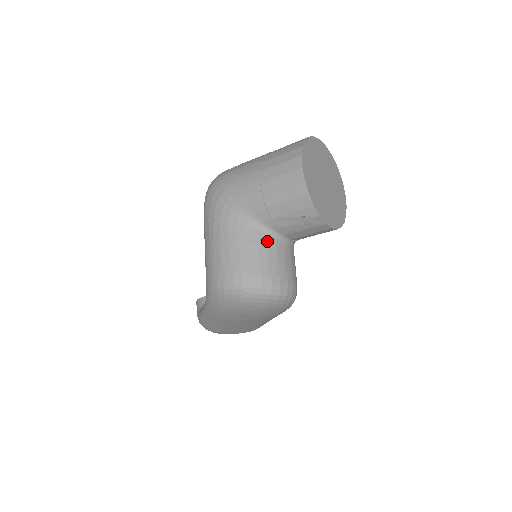
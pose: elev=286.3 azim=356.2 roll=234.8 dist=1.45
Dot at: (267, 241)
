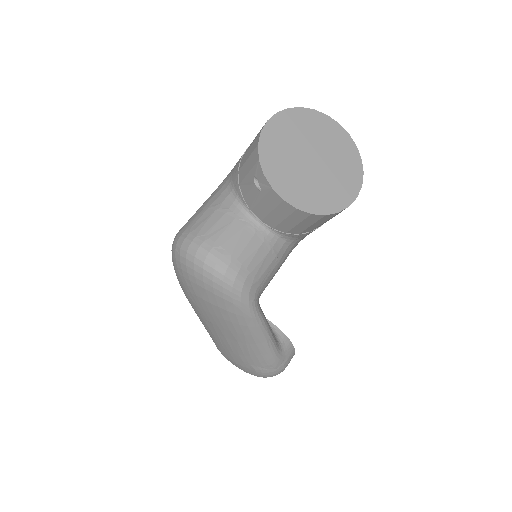
Dot at: (229, 209)
